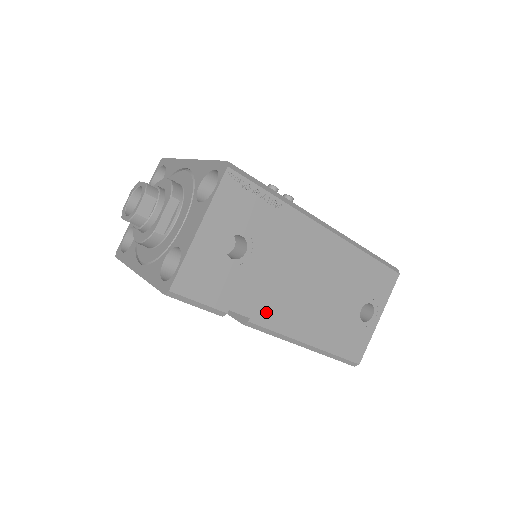
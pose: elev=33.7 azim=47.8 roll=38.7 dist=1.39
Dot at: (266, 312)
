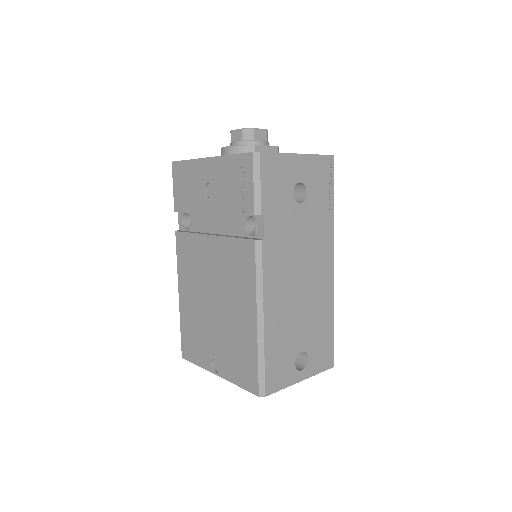
Dot at: (272, 252)
